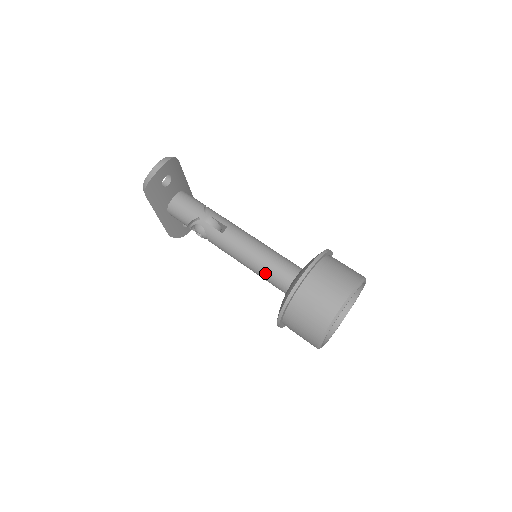
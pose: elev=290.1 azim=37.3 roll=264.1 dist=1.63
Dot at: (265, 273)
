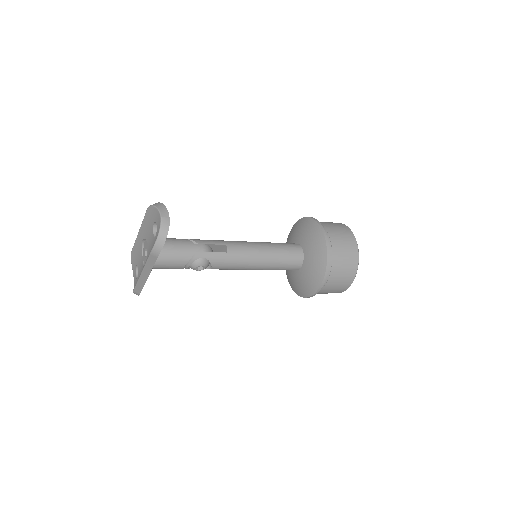
Dot at: (279, 263)
